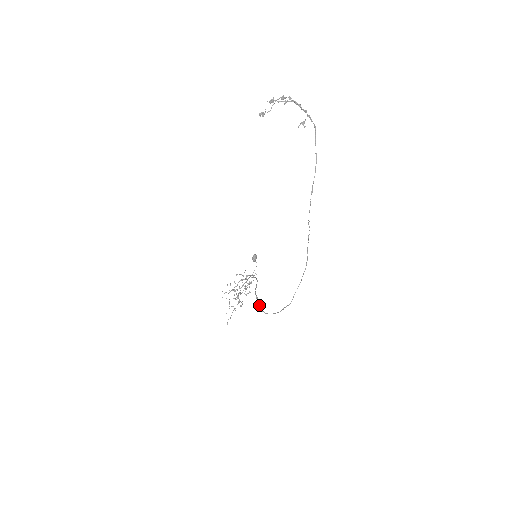
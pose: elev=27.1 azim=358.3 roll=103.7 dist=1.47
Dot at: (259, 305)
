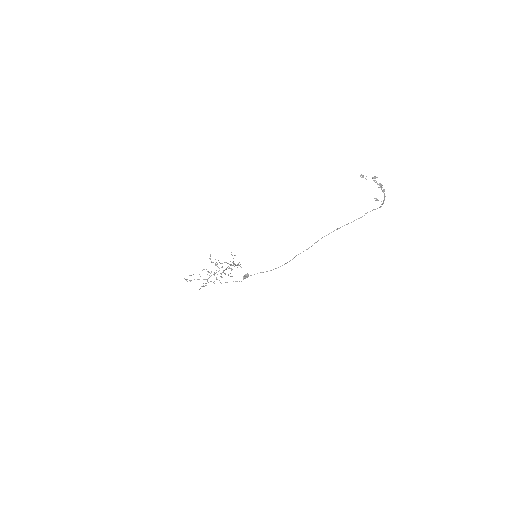
Dot at: (225, 269)
